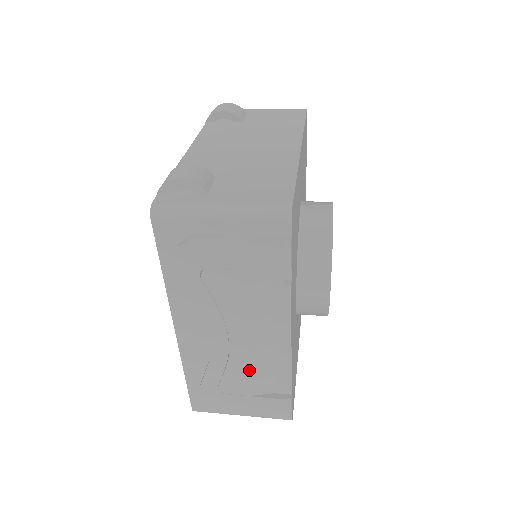
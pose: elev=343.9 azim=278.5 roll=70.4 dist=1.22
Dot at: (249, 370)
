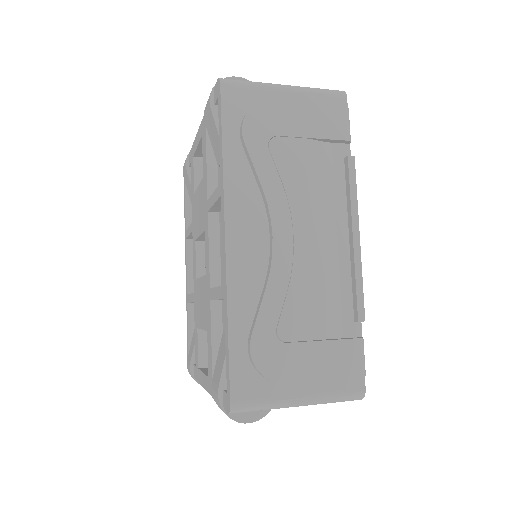
Dot at: (315, 289)
